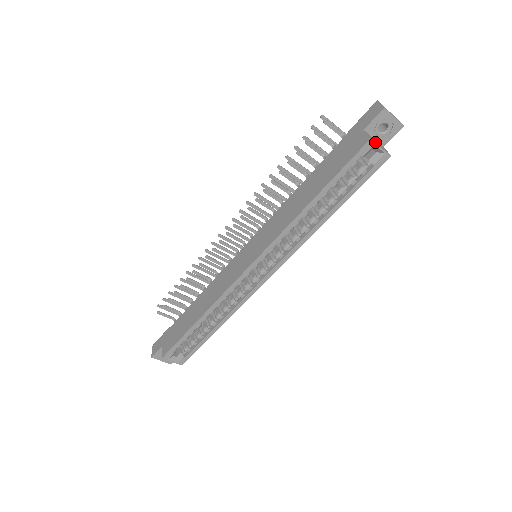
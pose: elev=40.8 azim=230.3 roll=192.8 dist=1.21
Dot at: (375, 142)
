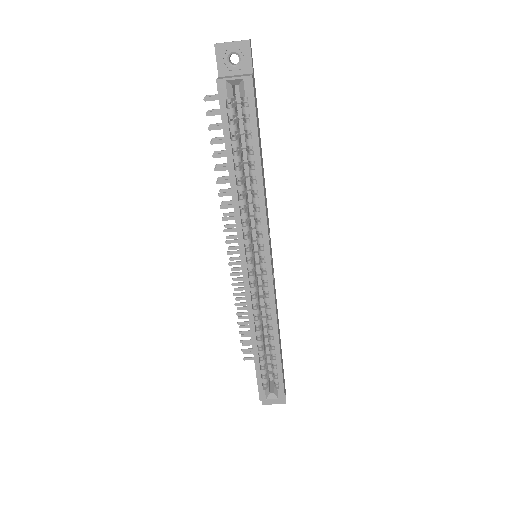
Dot at: (225, 78)
